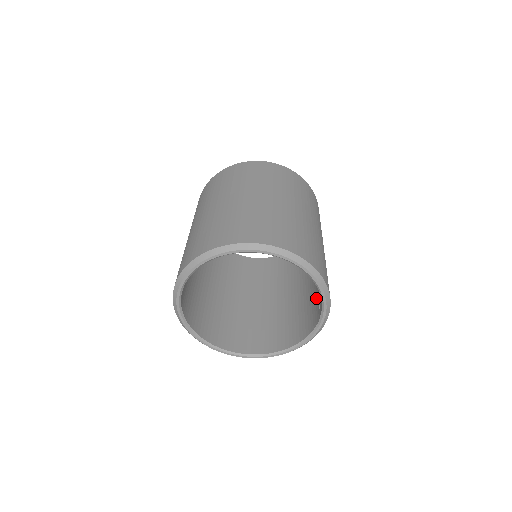
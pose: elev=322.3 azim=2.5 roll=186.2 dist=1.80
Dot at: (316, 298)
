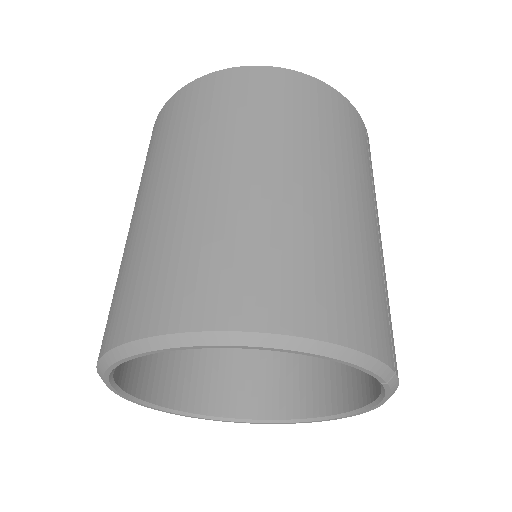
Dot at: occluded
